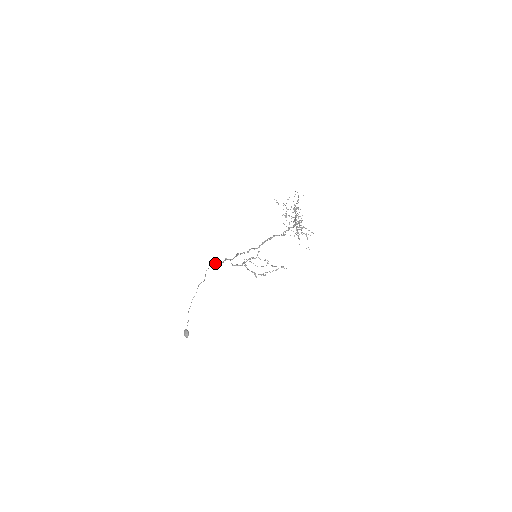
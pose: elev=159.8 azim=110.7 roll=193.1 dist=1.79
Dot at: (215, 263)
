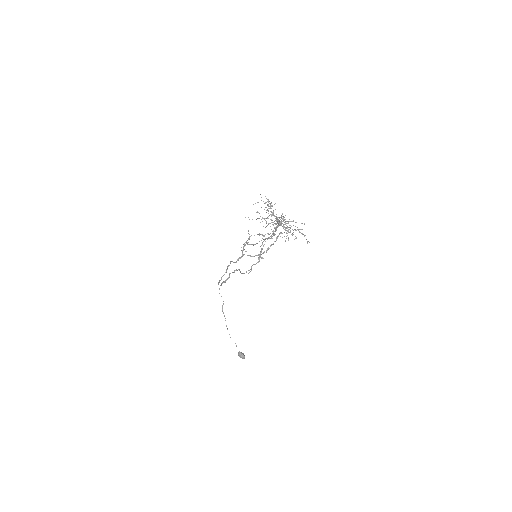
Dot at: (222, 282)
